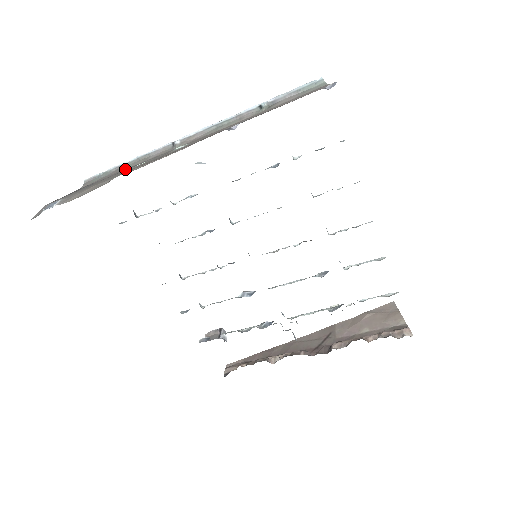
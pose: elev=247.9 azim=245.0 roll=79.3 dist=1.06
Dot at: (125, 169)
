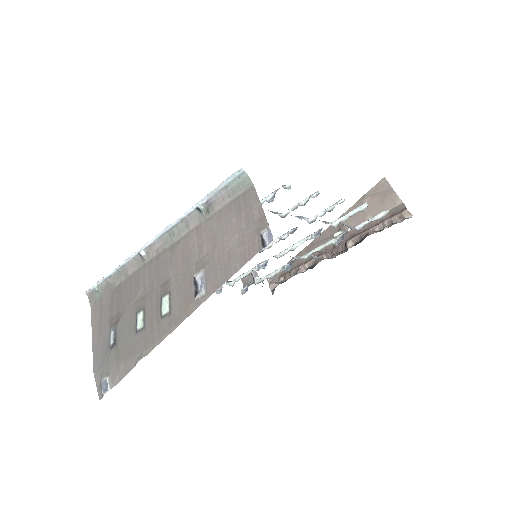
Dot at: (116, 289)
